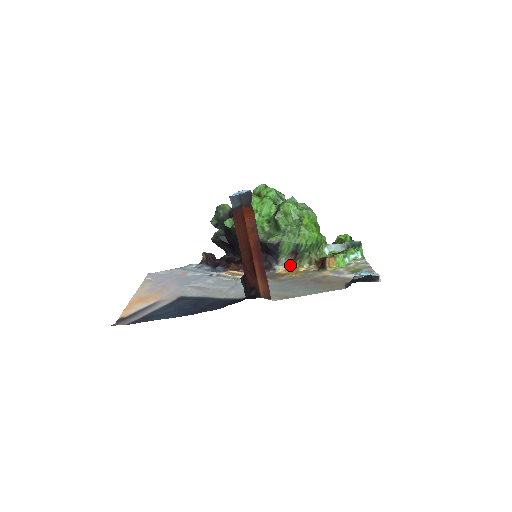
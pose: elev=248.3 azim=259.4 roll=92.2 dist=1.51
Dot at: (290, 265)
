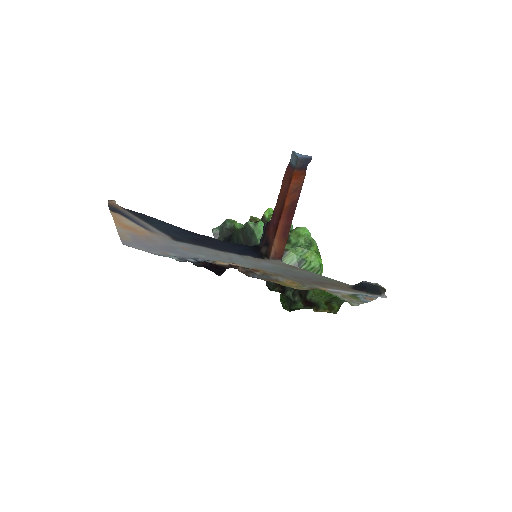
Dot at: occluded
